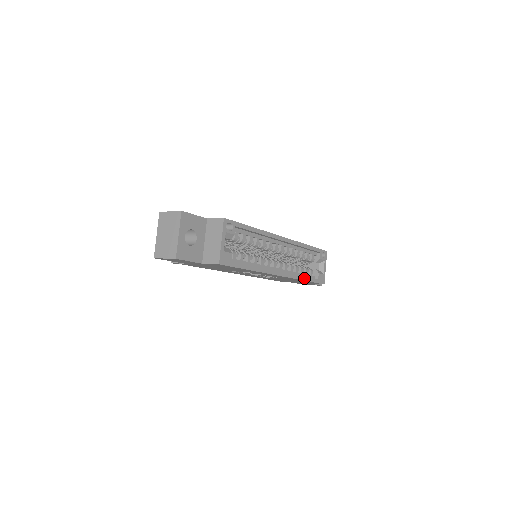
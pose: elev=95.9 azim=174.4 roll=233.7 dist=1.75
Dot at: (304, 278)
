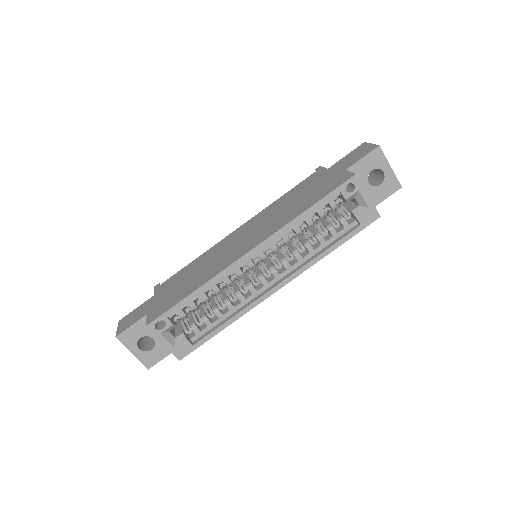
Dot at: (327, 251)
